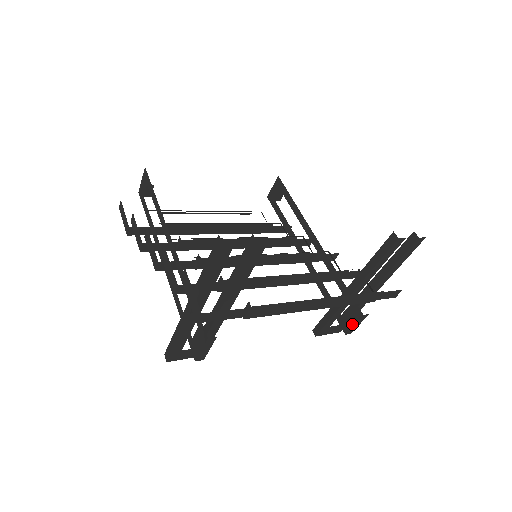
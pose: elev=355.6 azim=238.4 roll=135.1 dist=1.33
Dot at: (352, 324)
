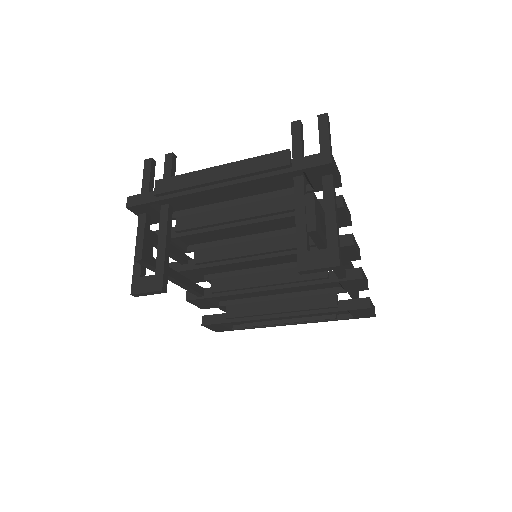
Dot at: (306, 216)
